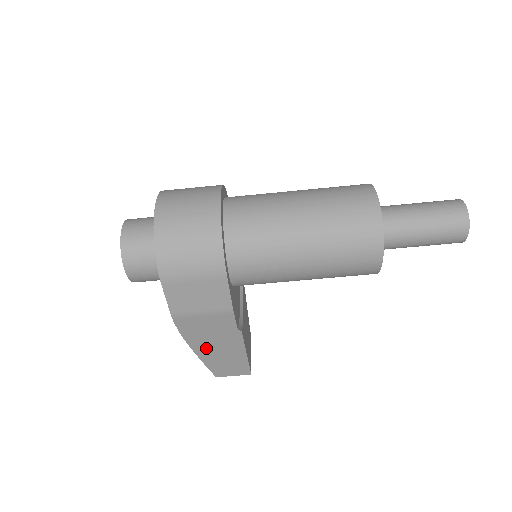
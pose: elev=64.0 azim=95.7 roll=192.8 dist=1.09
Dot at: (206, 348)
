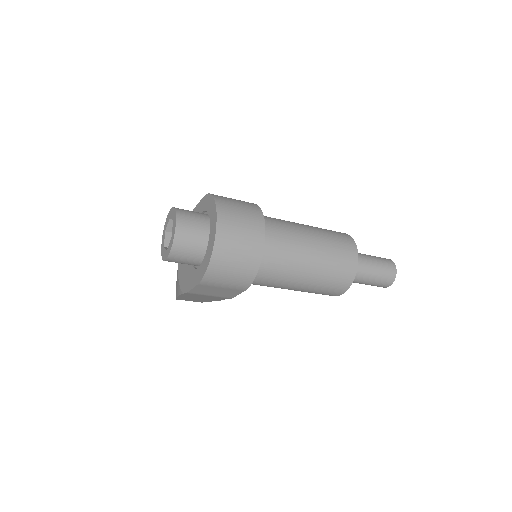
Dot at: (189, 297)
